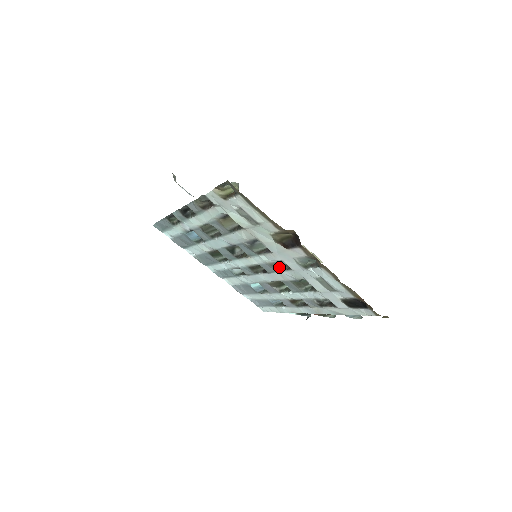
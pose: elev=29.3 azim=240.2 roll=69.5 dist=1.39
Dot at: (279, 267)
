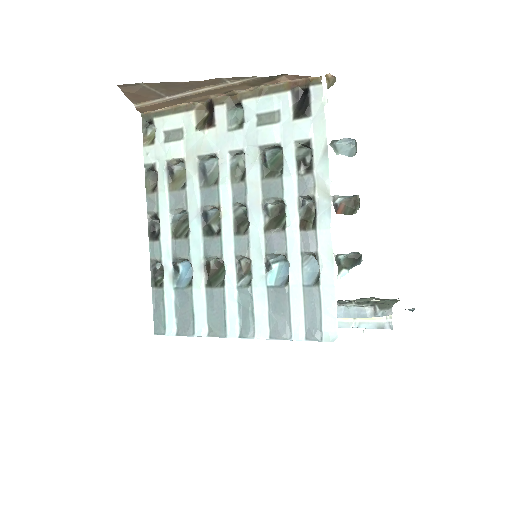
Dot at: (241, 176)
